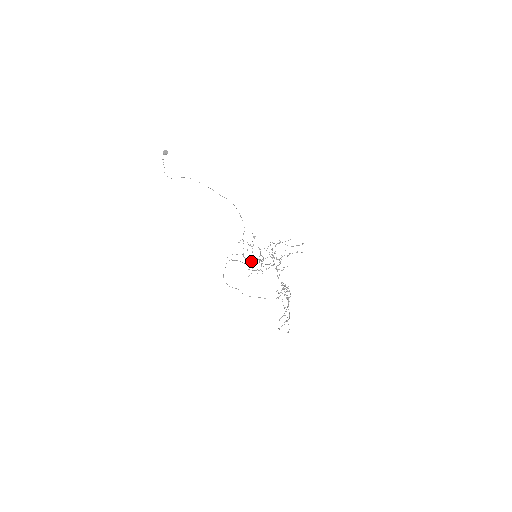
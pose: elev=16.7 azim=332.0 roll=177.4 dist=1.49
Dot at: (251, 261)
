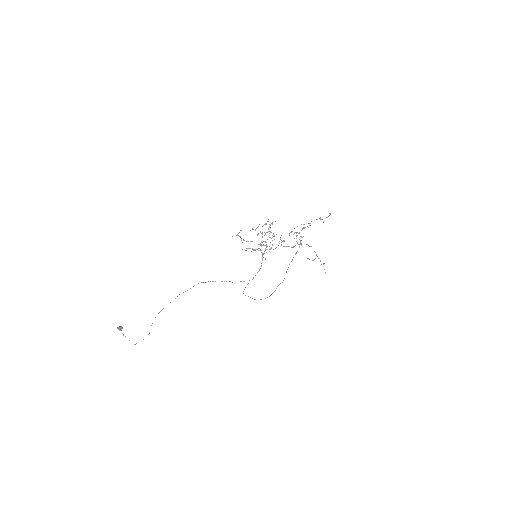
Dot at: (259, 270)
